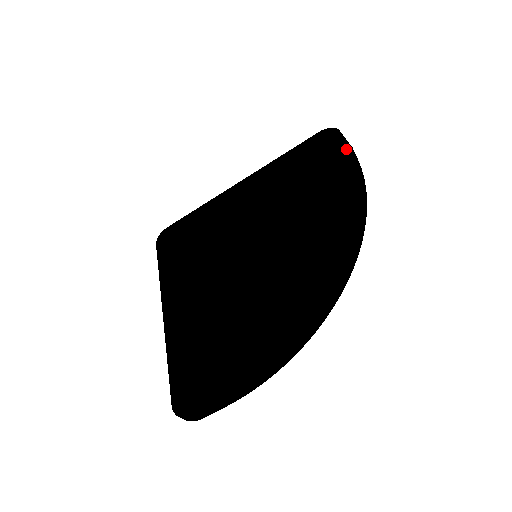
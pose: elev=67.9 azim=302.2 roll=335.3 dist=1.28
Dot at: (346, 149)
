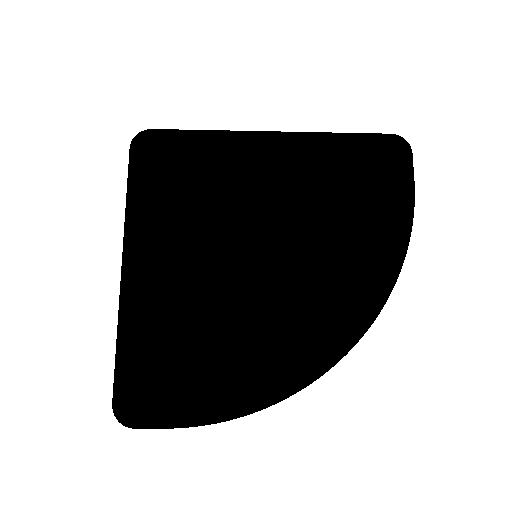
Dot at: (408, 190)
